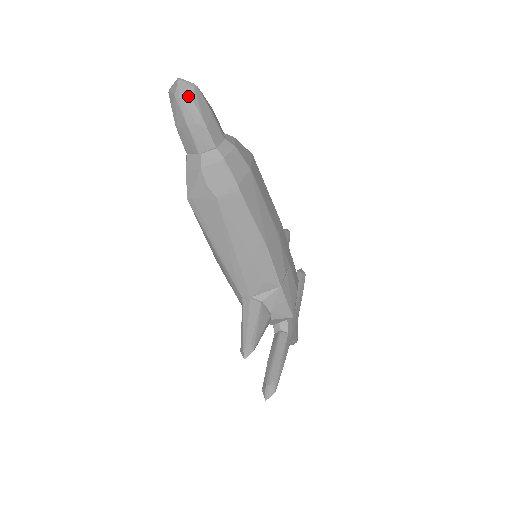
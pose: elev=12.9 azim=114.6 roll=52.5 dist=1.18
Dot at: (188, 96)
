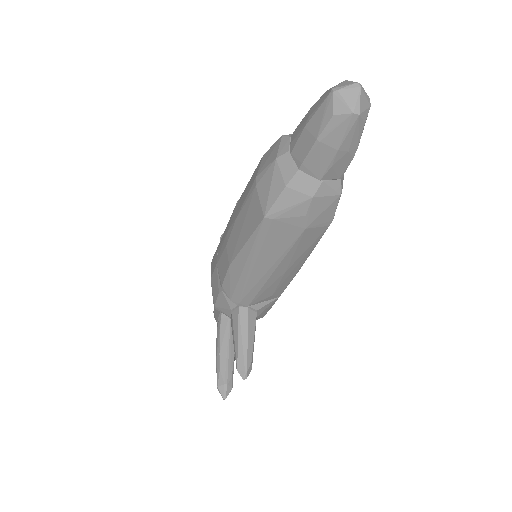
Dot at: (364, 118)
